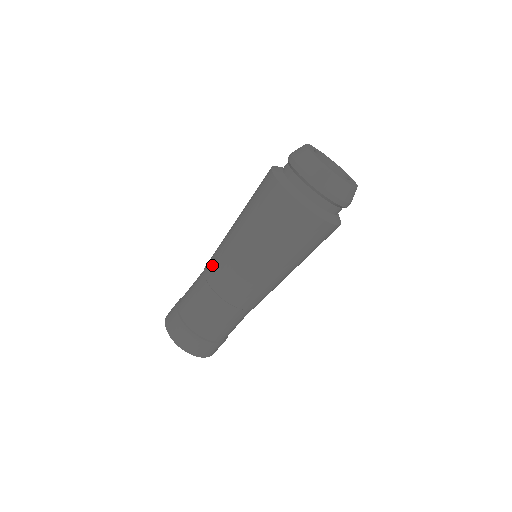
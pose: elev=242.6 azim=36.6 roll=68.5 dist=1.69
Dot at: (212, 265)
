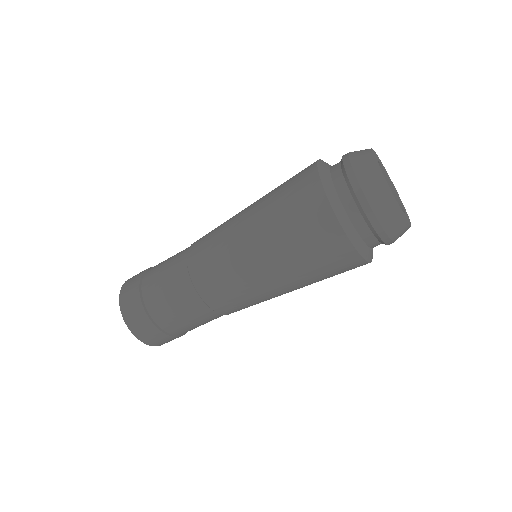
Dot at: (207, 277)
